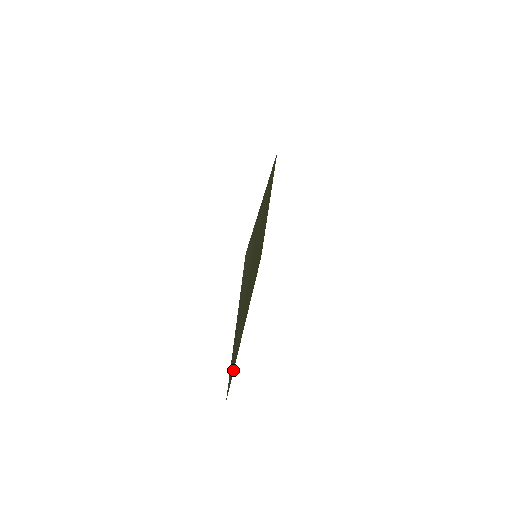
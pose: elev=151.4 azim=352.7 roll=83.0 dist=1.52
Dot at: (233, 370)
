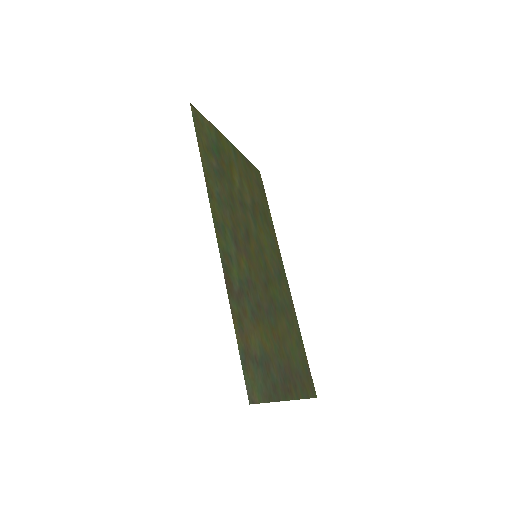
Dot at: (306, 359)
